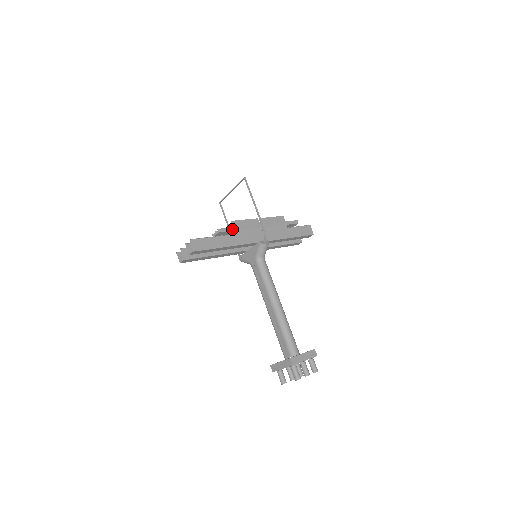
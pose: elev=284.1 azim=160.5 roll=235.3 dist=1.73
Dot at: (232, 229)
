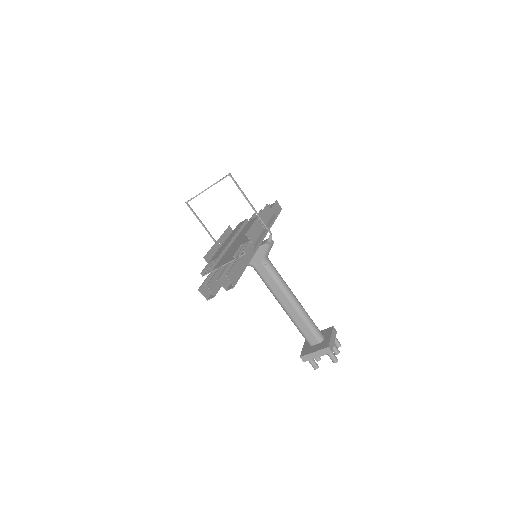
Dot at: (250, 243)
